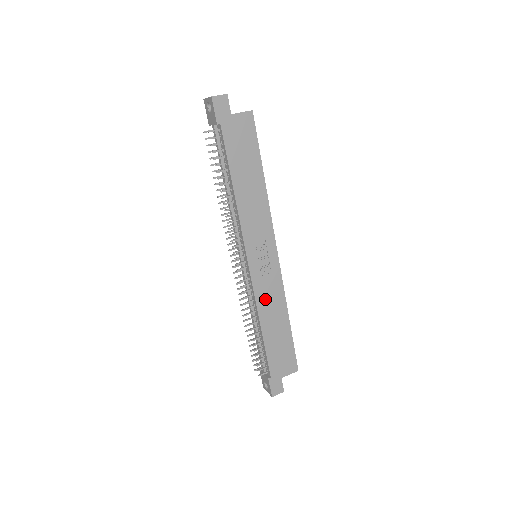
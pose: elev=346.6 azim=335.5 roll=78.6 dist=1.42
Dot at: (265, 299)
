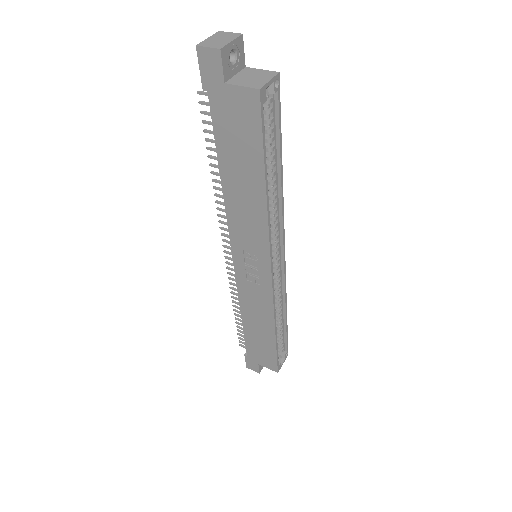
Dot at: (249, 301)
